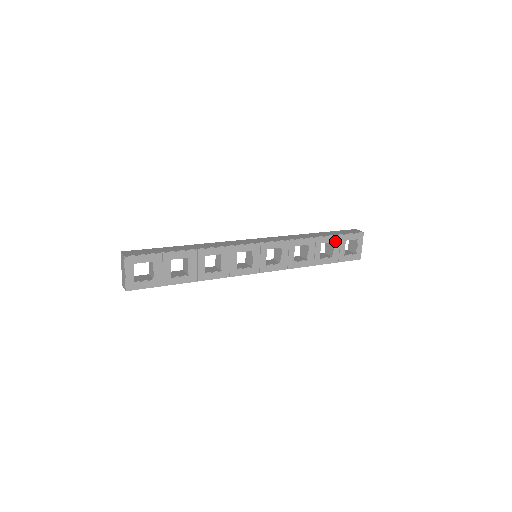
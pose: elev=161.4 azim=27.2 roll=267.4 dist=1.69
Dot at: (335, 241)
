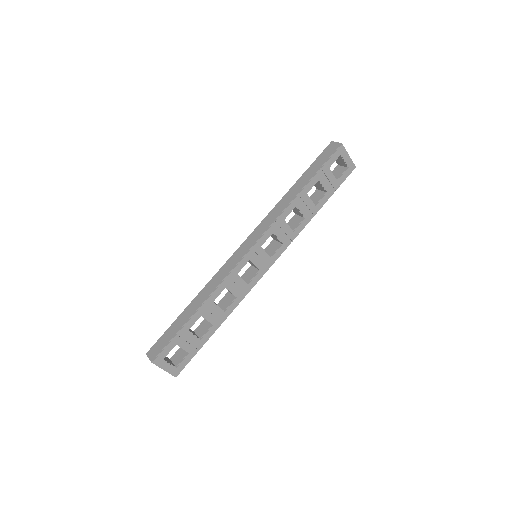
Dot at: (319, 179)
